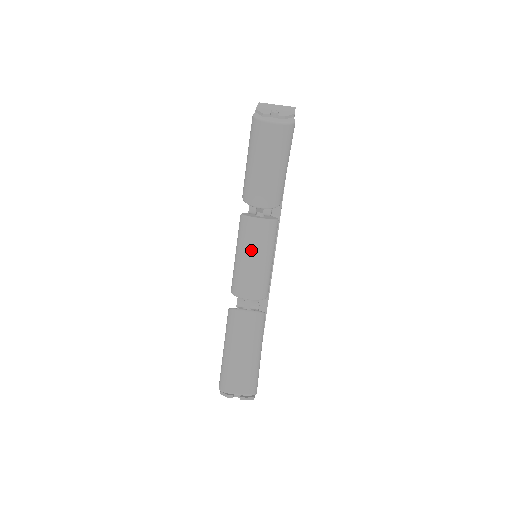
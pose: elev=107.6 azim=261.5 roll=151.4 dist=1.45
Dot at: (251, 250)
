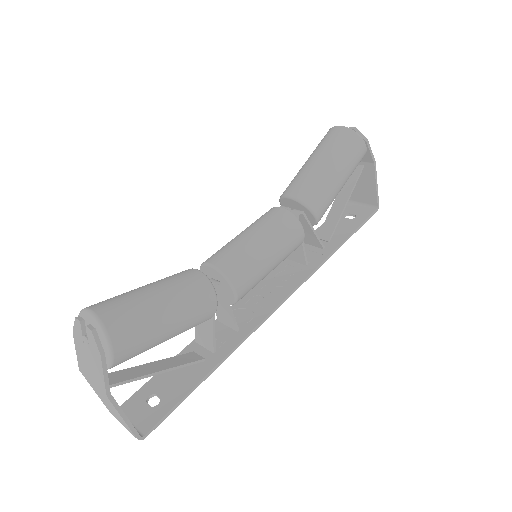
Dot at: (253, 227)
